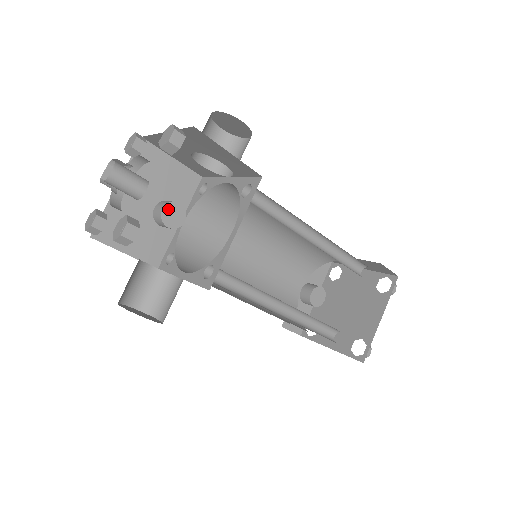
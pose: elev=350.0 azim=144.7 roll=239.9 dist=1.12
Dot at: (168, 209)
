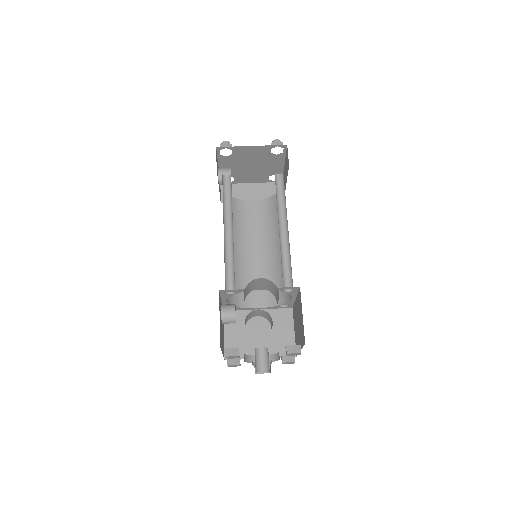
Dot at: occluded
